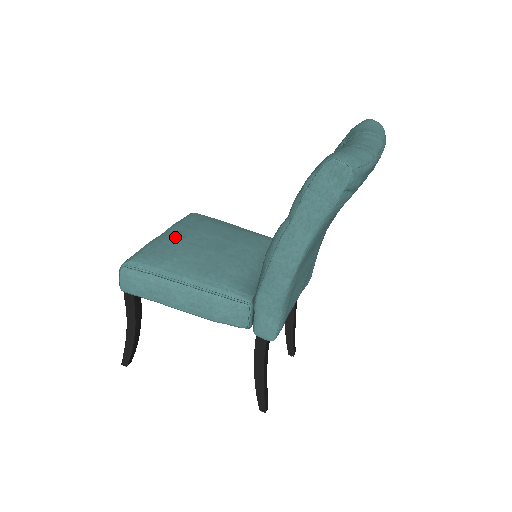
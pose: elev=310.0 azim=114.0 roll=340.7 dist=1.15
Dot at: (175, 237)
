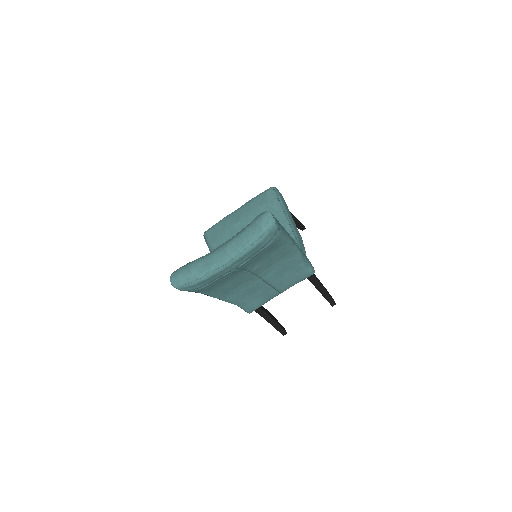
Dot at: (234, 220)
